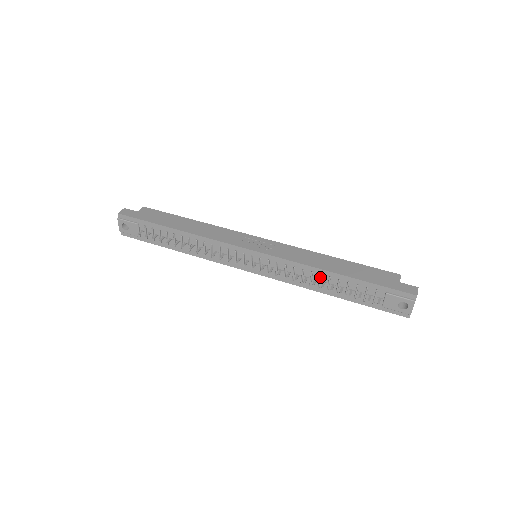
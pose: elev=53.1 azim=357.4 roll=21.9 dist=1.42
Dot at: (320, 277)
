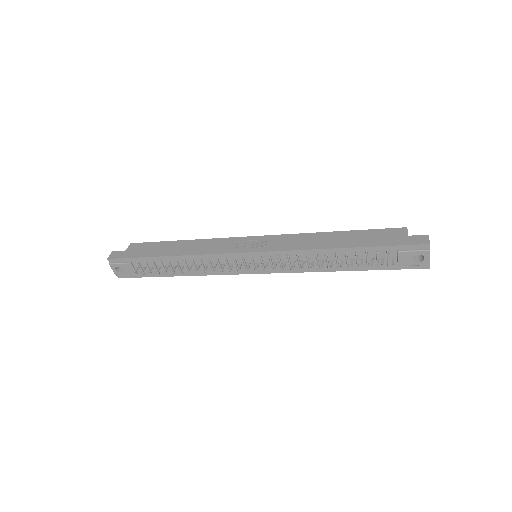
Dot at: (326, 257)
